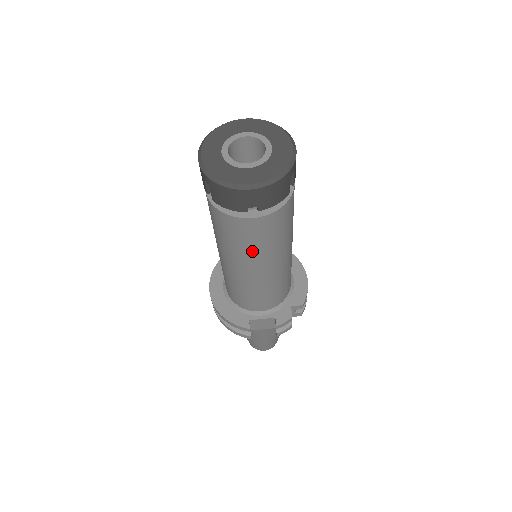
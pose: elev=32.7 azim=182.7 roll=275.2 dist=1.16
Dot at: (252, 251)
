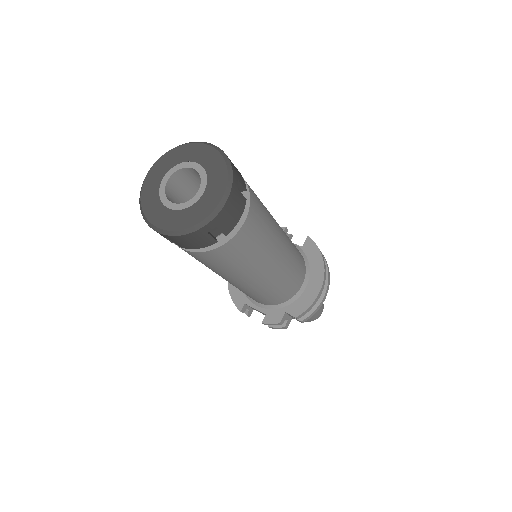
Dot at: (206, 266)
